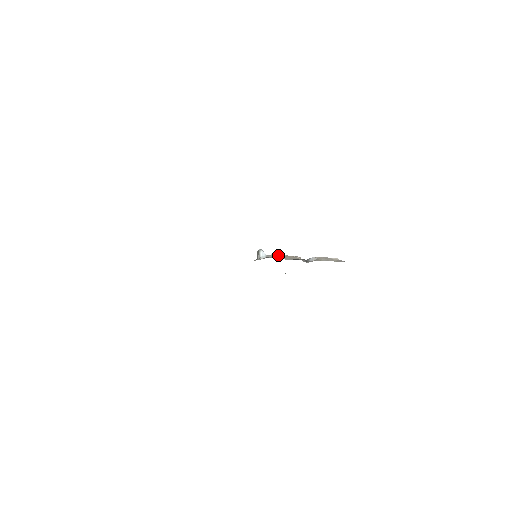
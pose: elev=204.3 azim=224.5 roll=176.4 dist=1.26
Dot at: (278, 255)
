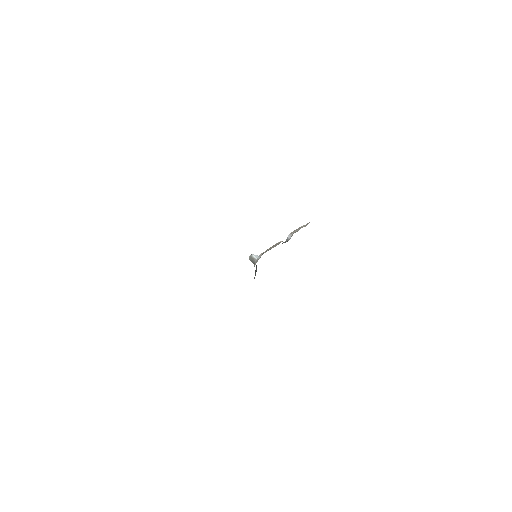
Dot at: (265, 252)
